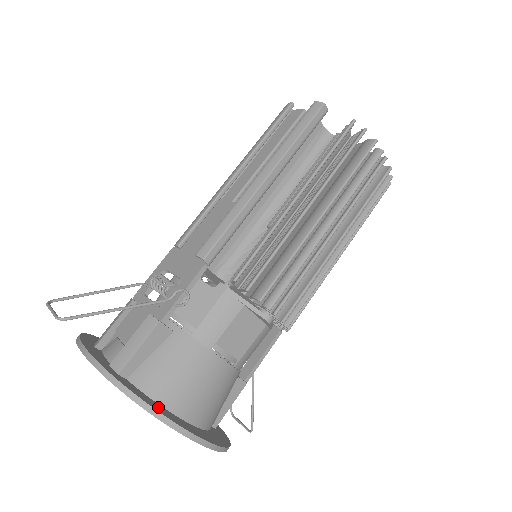
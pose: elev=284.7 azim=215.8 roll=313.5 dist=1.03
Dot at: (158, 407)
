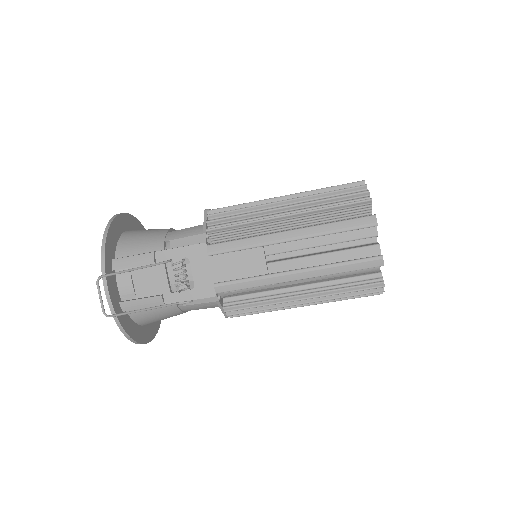
Dot at: (137, 332)
